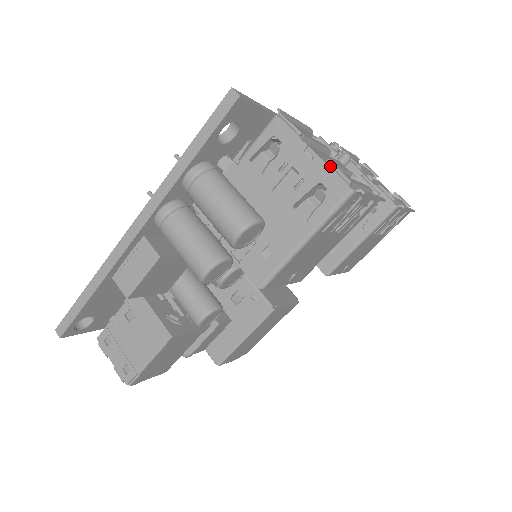
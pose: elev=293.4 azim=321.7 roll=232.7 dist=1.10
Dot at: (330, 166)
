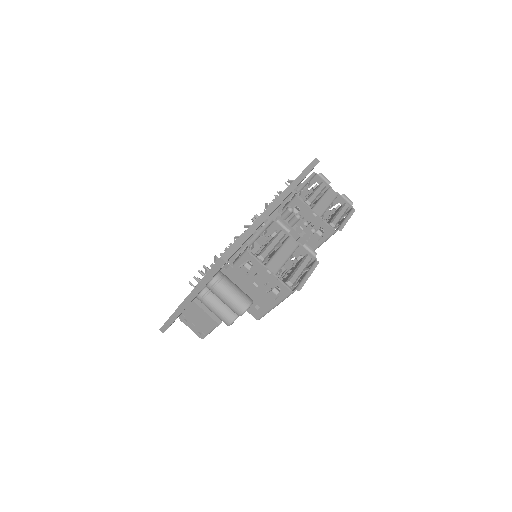
Dot at: (280, 280)
